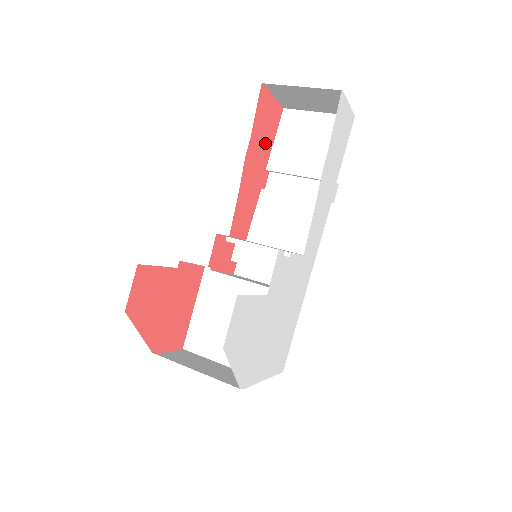
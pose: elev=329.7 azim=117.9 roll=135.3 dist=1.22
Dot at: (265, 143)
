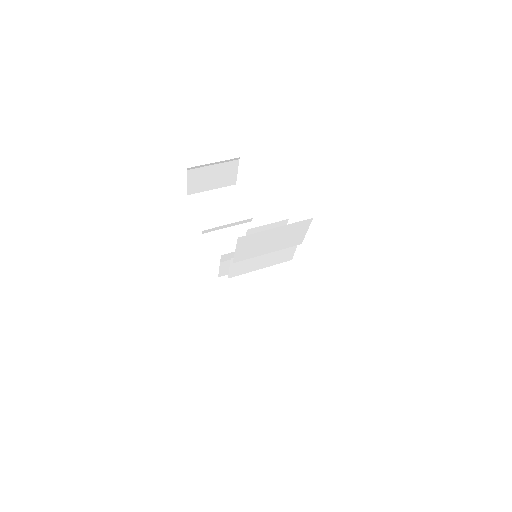
Dot at: occluded
